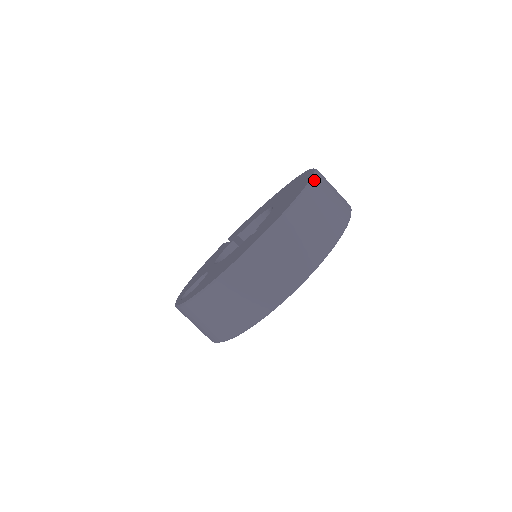
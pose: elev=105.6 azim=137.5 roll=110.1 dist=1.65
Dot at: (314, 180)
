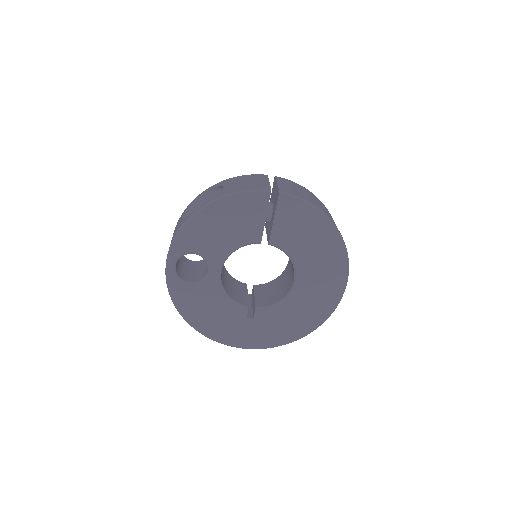
Dot at: (302, 337)
